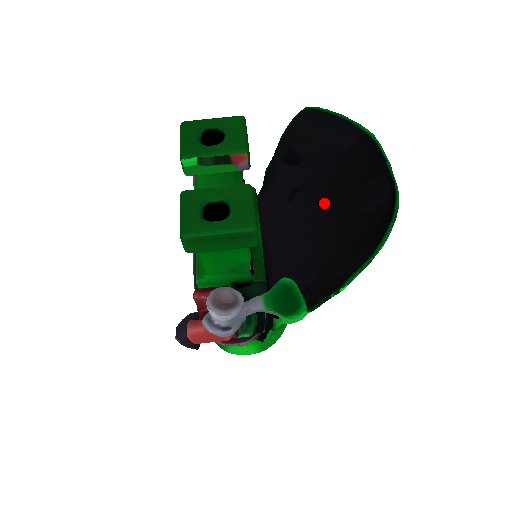
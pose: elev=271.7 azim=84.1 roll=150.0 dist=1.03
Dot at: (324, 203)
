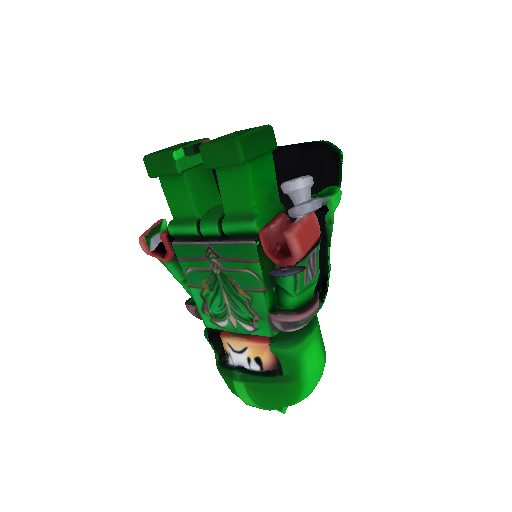
Dot at: occluded
